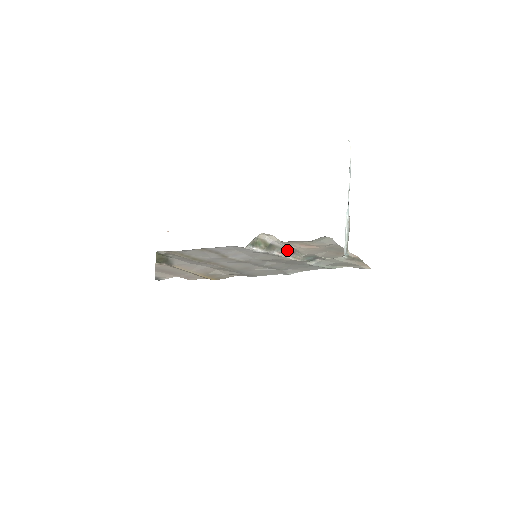
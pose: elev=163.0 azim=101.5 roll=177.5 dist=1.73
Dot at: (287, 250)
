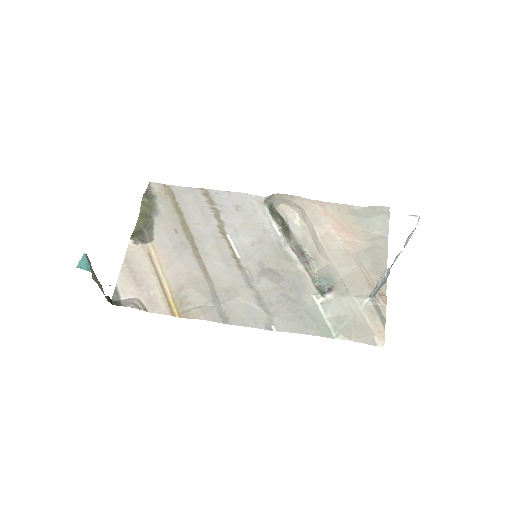
Dot at: (302, 252)
